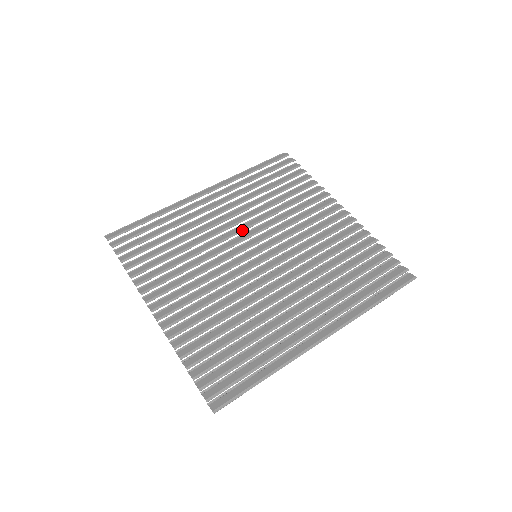
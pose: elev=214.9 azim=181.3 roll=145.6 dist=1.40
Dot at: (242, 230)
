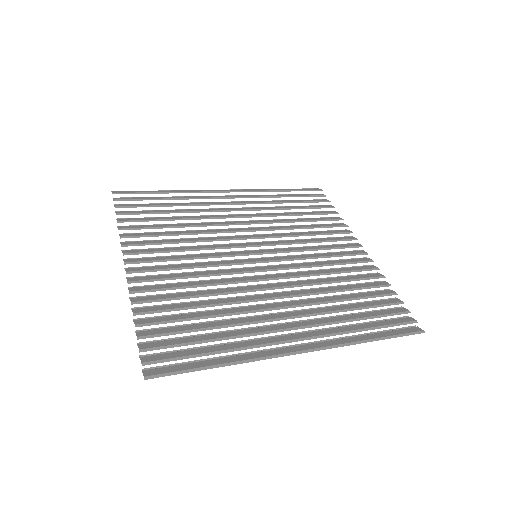
Dot at: (251, 230)
